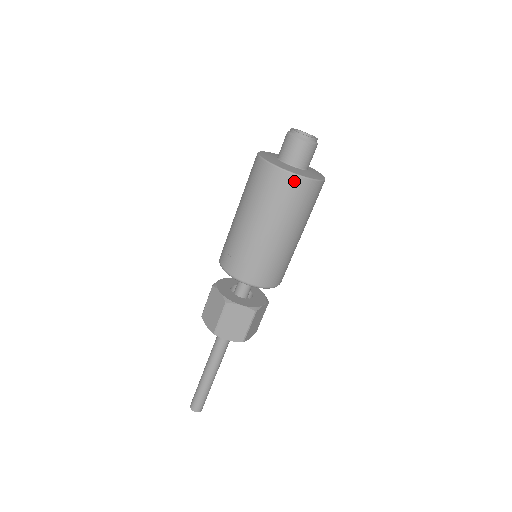
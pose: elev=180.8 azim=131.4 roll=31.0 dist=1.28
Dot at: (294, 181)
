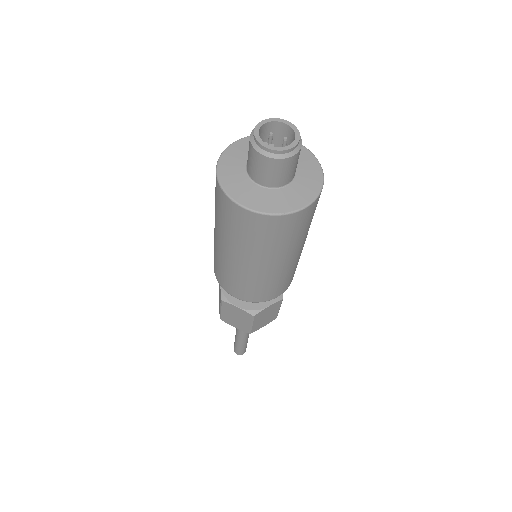
Dot at: (302, 215)
